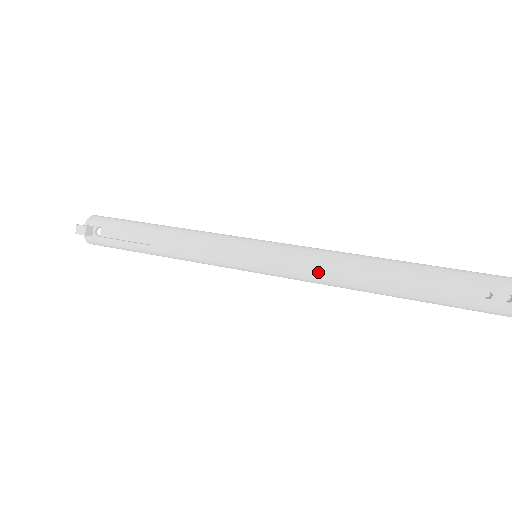
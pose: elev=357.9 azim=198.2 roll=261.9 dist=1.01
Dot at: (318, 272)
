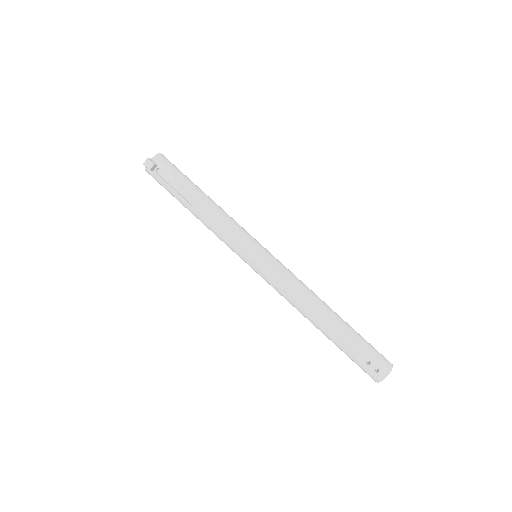
Dot at: (288, 293)
